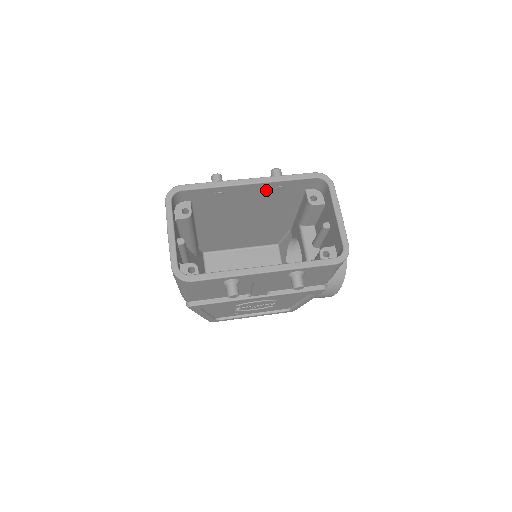
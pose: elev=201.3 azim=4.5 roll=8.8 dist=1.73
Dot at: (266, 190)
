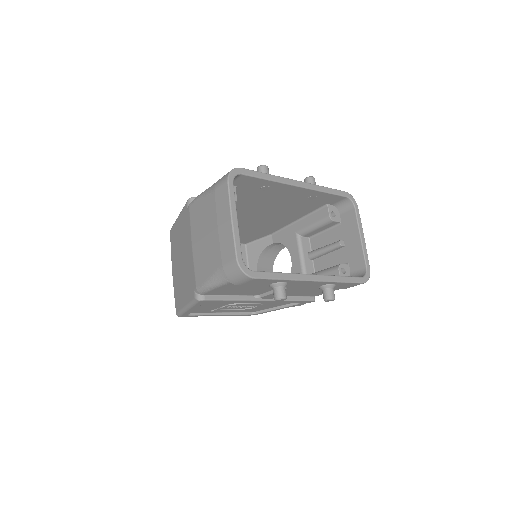
Dot at: (302, 195)
